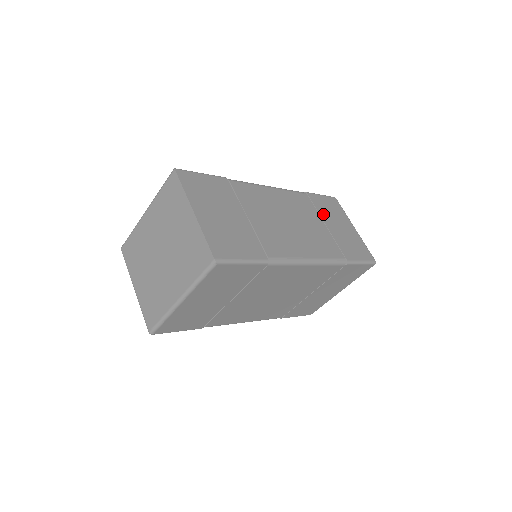
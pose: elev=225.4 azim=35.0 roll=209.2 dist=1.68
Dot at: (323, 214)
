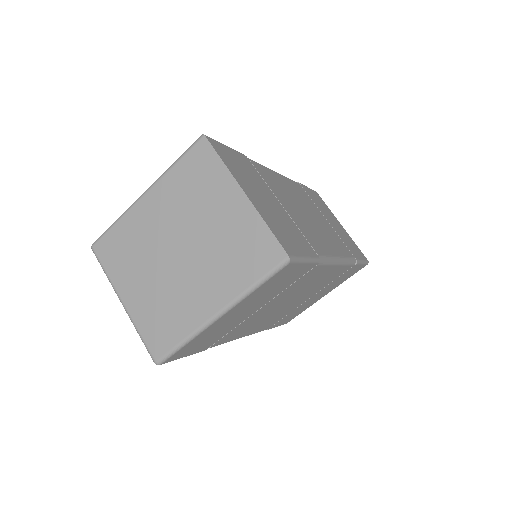
Dot at: (319, 208)
